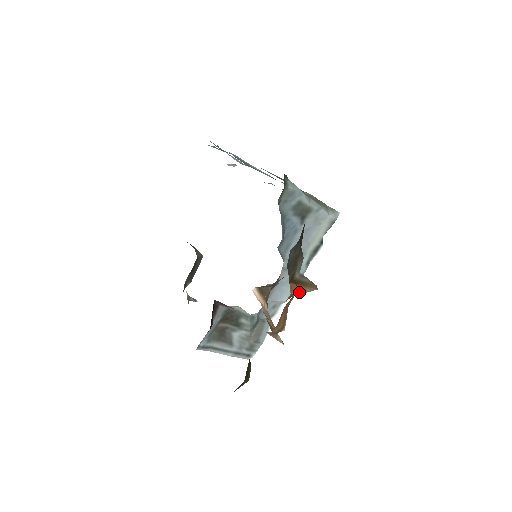
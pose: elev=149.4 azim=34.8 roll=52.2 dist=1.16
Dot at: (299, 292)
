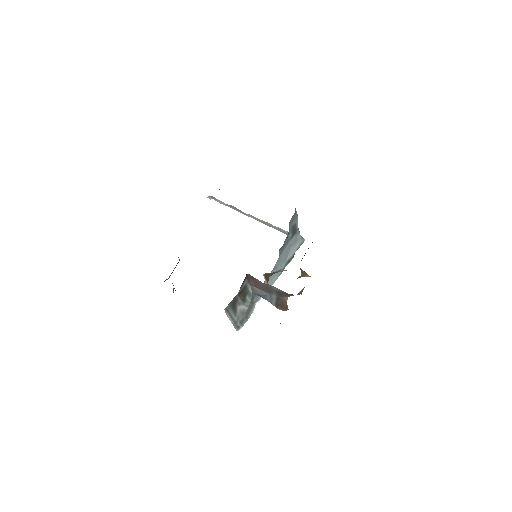
Dot at: (304, 275)
